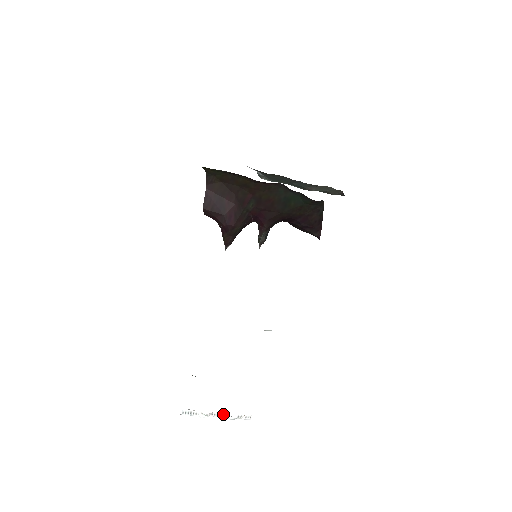
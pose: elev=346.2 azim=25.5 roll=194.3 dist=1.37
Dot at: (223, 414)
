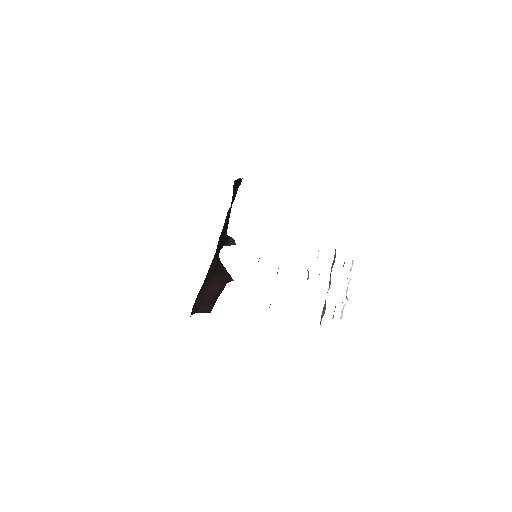
Dot at: occluded
